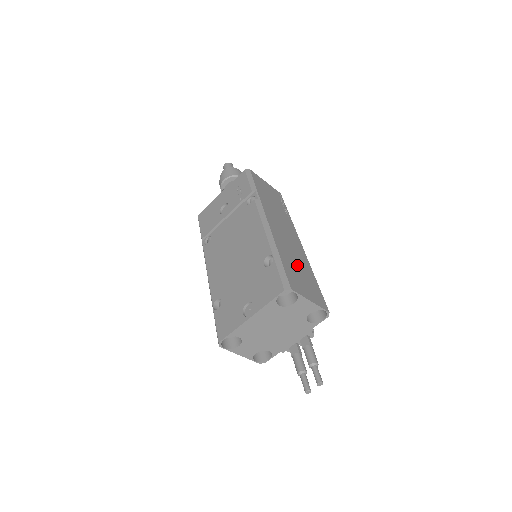
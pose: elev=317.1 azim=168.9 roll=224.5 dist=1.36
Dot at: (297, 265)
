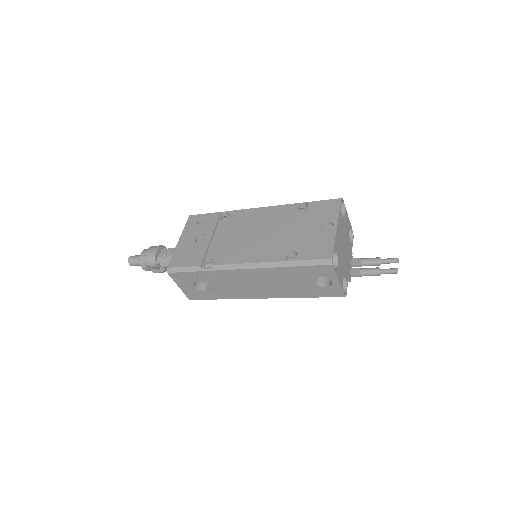
Dot at: occluded
